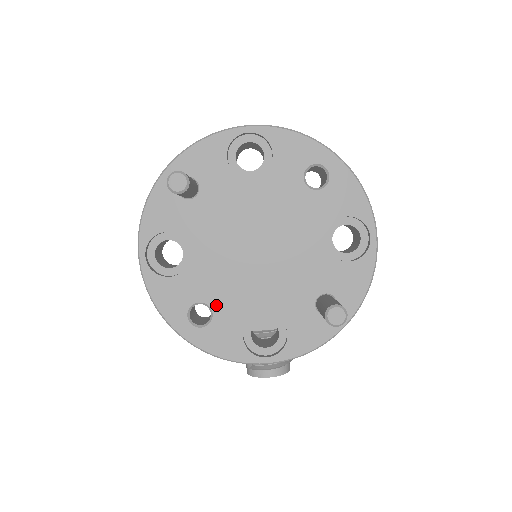
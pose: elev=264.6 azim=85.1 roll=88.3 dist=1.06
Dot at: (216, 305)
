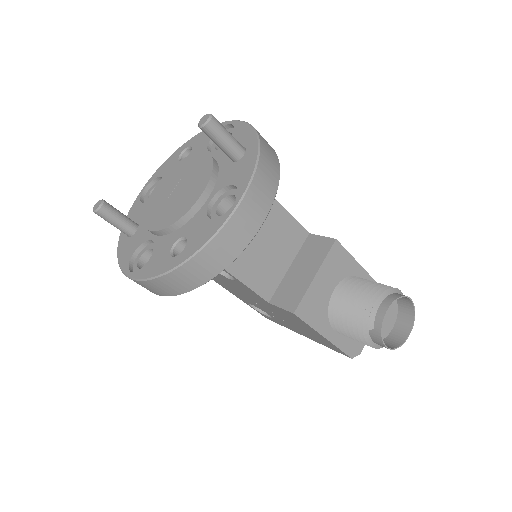
Dot at: (183, 233)
